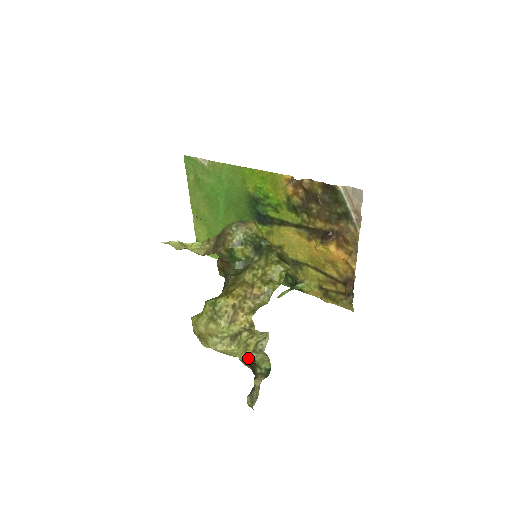
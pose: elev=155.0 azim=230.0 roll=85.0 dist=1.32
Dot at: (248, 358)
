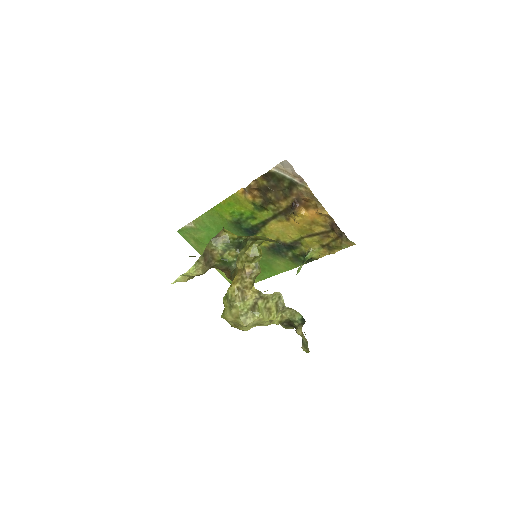
Dot at: (281, 320)
